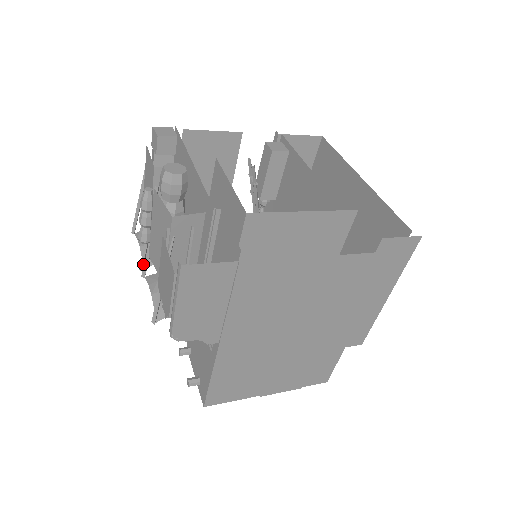
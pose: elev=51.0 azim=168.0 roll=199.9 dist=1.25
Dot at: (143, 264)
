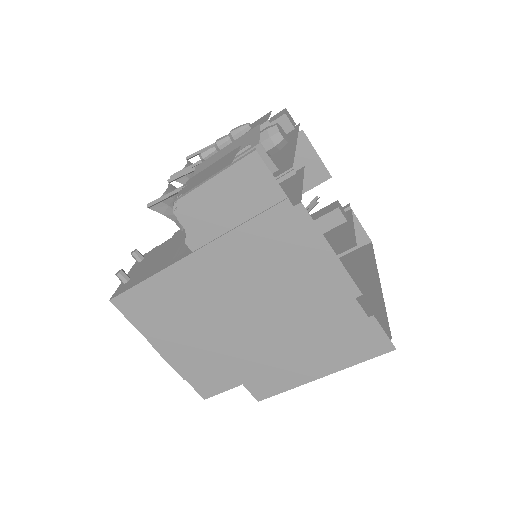
Dot at: occluded
